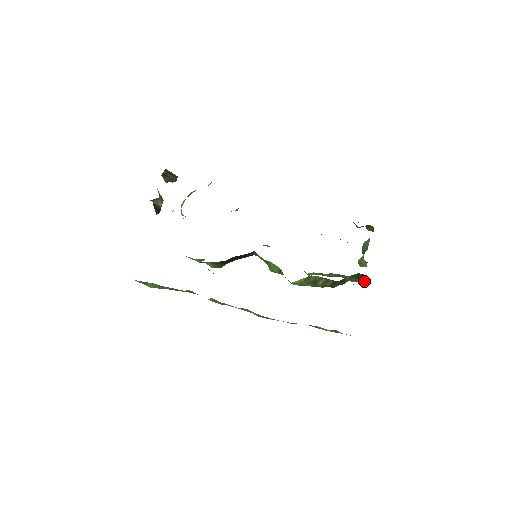
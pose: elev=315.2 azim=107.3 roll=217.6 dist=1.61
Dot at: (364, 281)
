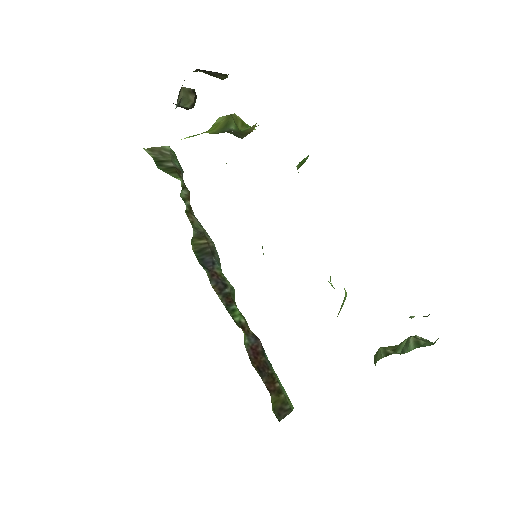
Dot at: occluded
